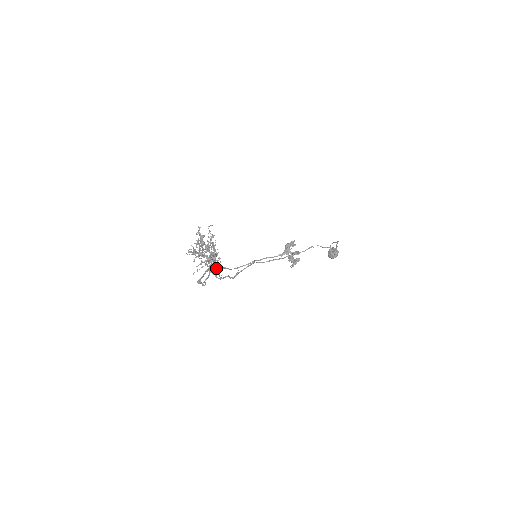
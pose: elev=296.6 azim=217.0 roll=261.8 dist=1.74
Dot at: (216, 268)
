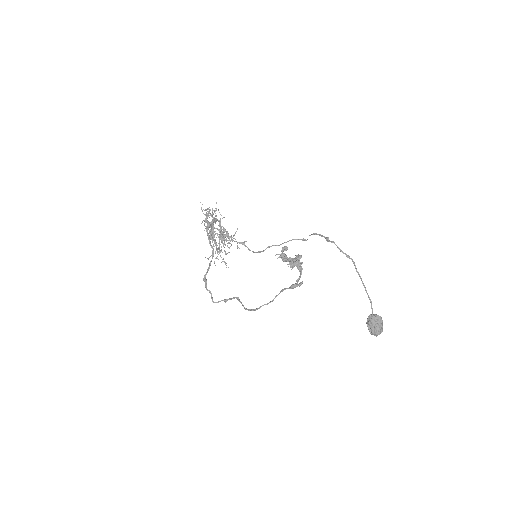
Dot at: (210, 224)
